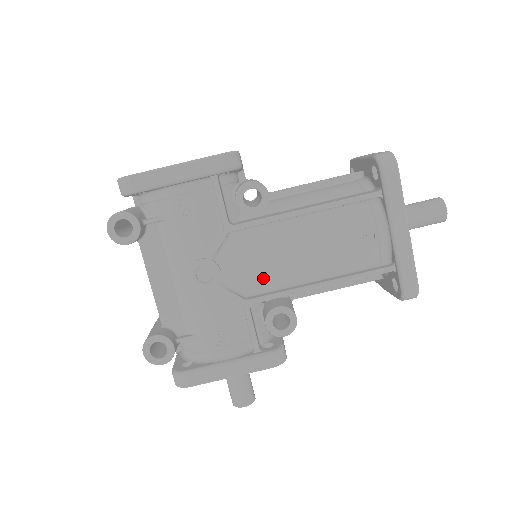
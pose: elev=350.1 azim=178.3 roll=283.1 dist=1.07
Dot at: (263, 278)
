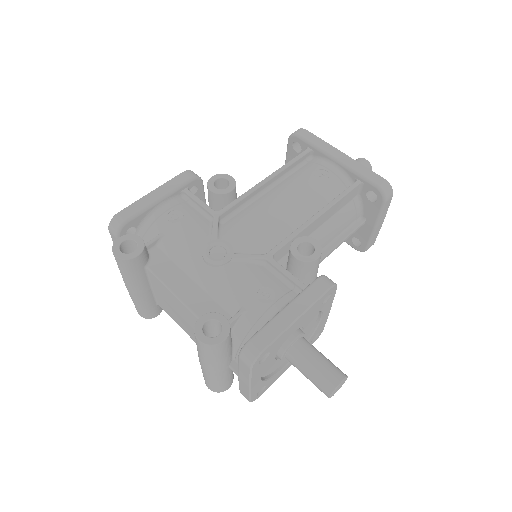
Dot at: (268, 235)
